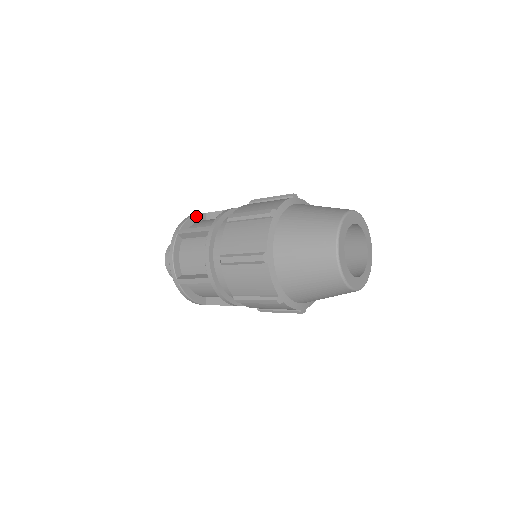
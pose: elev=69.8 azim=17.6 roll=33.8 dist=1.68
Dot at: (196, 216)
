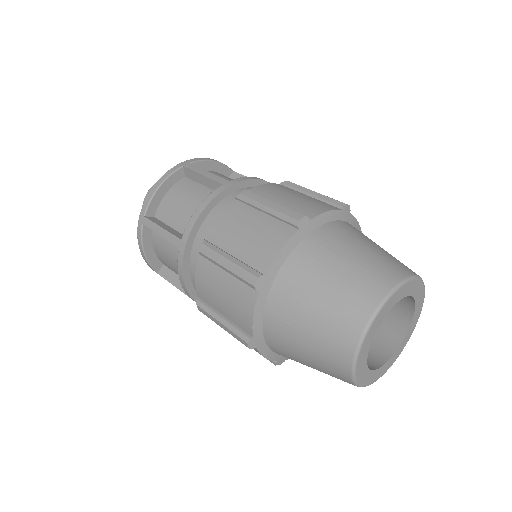
Dot at: (167, 181)
